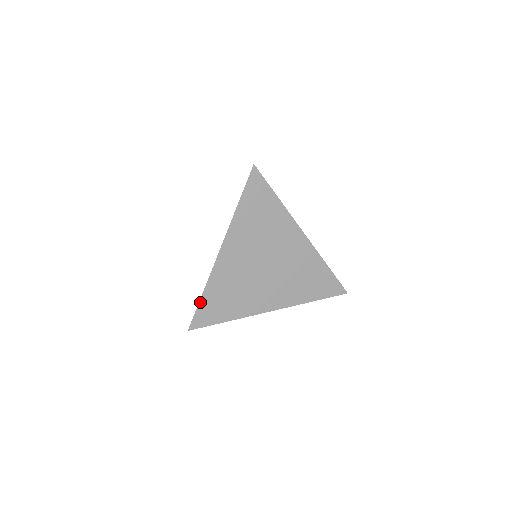
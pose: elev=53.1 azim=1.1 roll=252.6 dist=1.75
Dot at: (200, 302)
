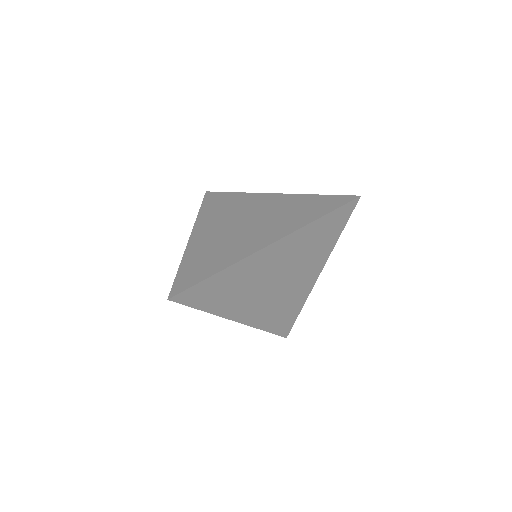
Dot at: (206, 279)
